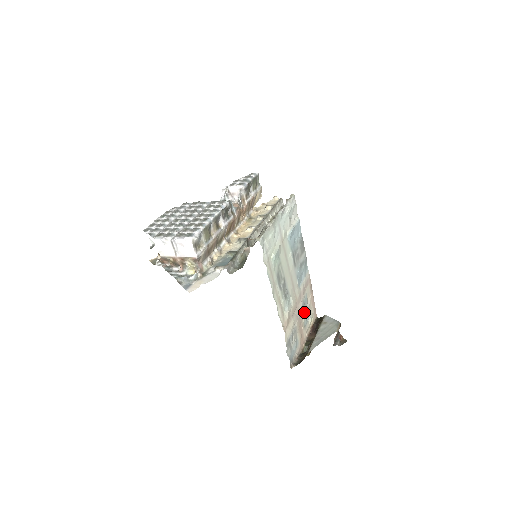
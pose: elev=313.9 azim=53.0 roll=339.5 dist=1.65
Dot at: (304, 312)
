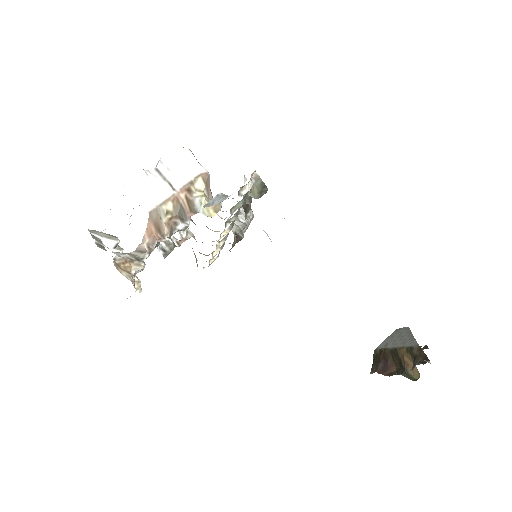
Dot at: occluded
